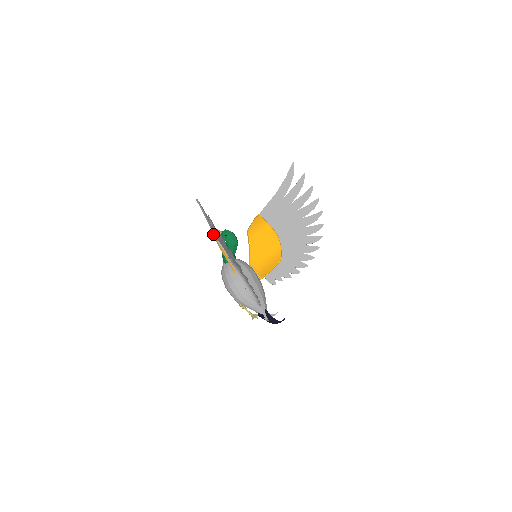
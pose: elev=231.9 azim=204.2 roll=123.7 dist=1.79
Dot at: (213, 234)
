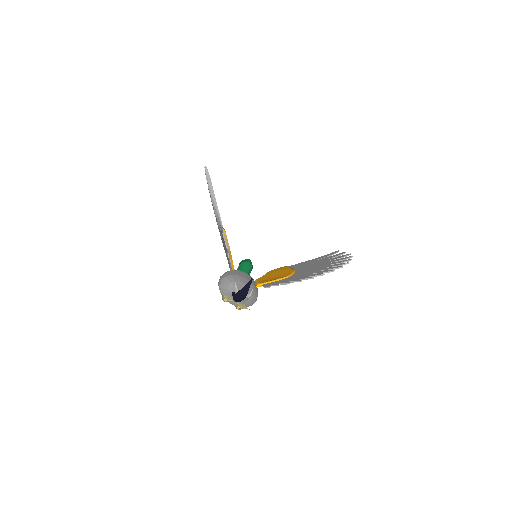
Dot at: occluded
